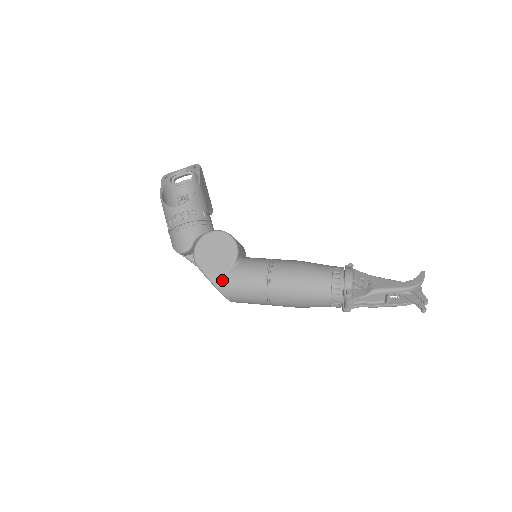
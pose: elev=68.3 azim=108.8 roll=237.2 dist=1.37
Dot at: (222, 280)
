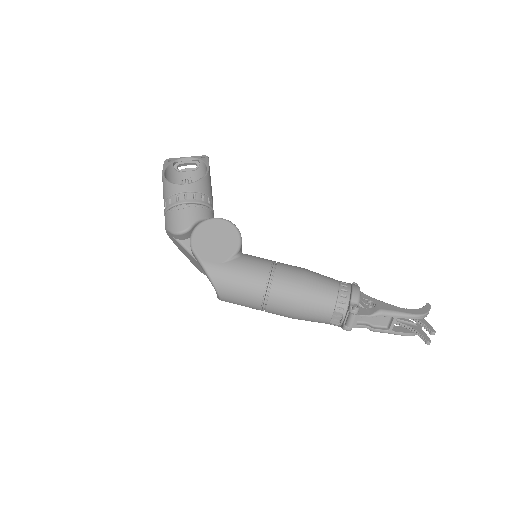
Dot at: (218, 270)
